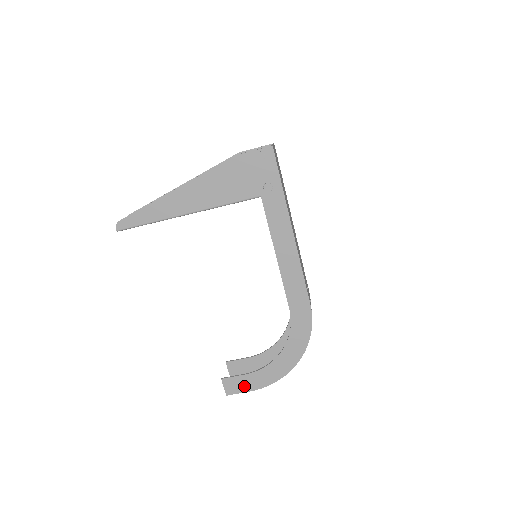
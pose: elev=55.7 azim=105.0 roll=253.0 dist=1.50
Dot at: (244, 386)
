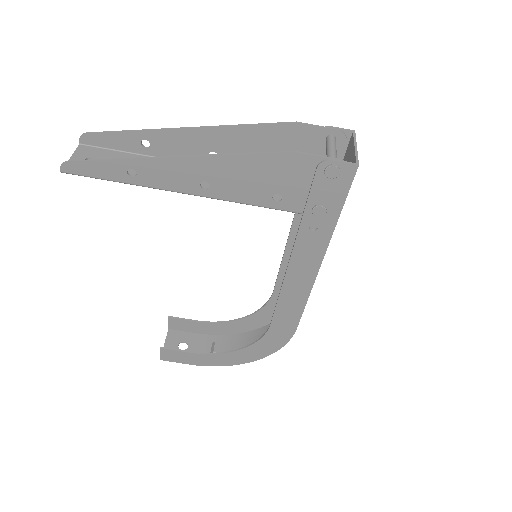
Dot at: (184, 359)
